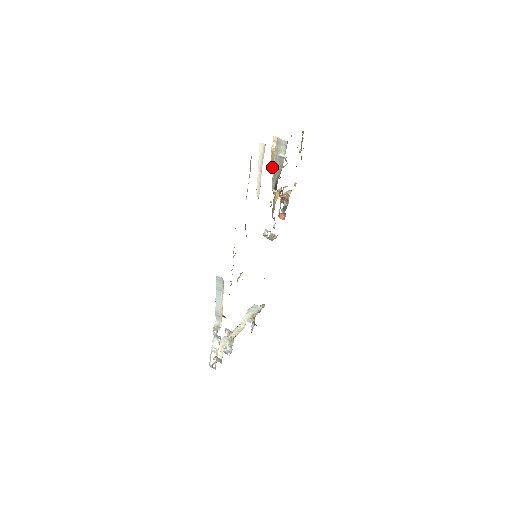
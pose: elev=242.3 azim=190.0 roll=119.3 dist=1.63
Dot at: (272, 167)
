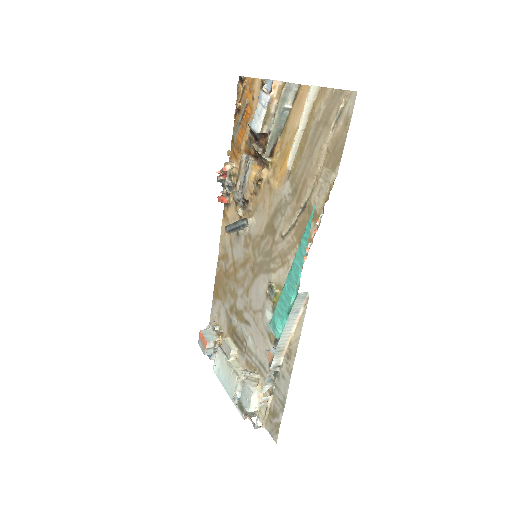
Dot at: (263, 127)
